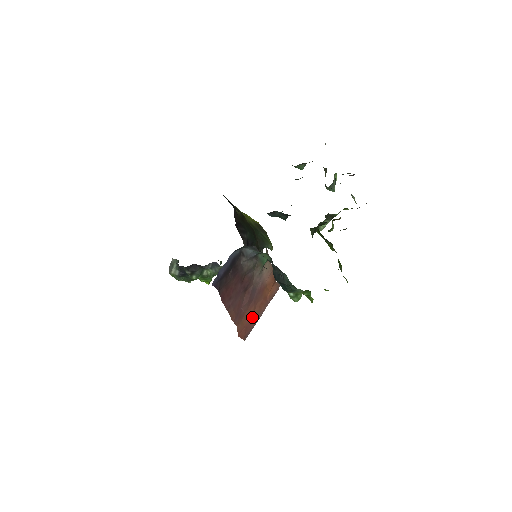
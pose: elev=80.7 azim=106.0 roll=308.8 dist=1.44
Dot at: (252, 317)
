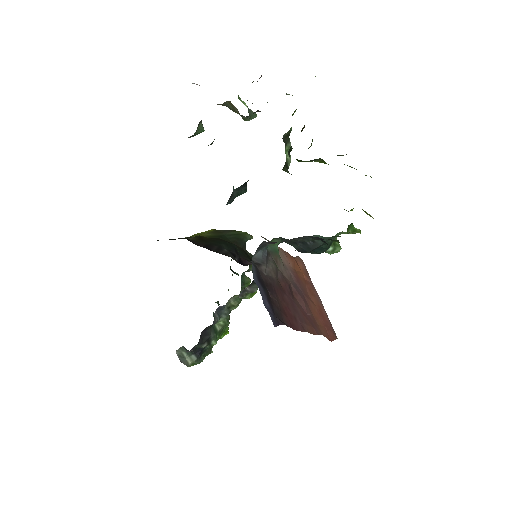
Dot at: (318, 311)
